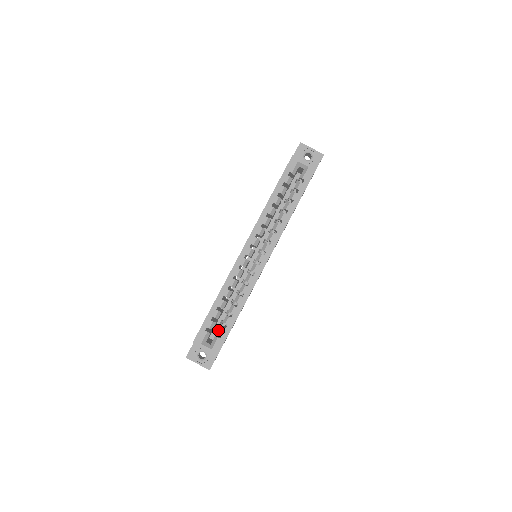
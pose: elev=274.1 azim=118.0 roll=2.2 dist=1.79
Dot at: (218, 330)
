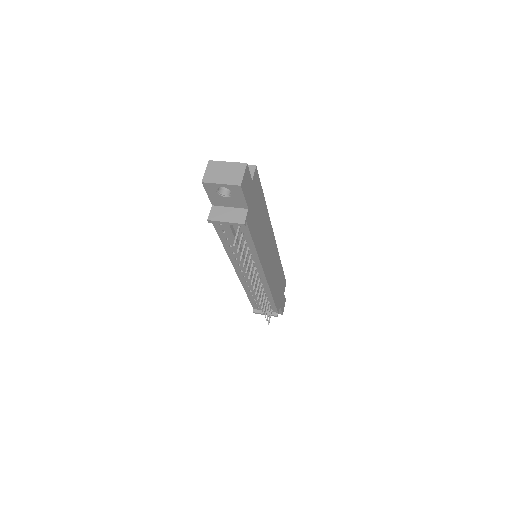
Dot at: occluded
